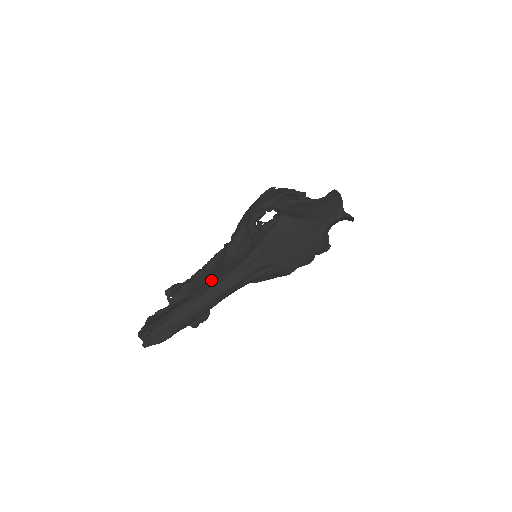
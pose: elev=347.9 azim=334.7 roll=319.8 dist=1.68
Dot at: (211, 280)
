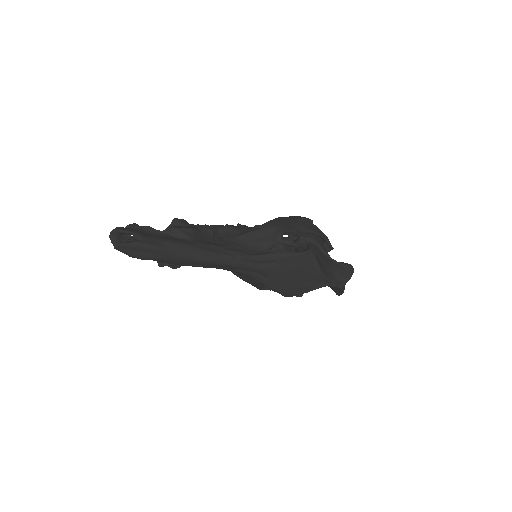
Dot at: (217, 245)
